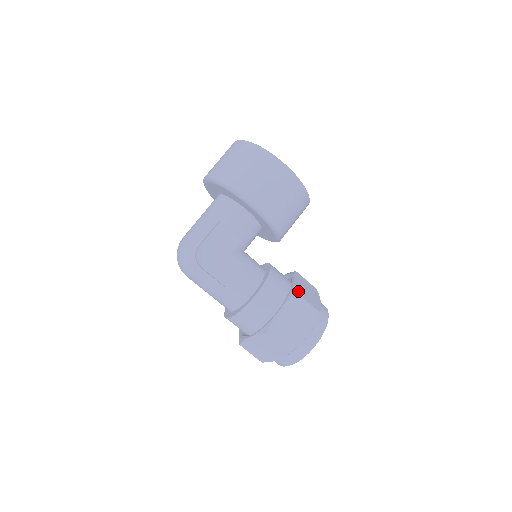
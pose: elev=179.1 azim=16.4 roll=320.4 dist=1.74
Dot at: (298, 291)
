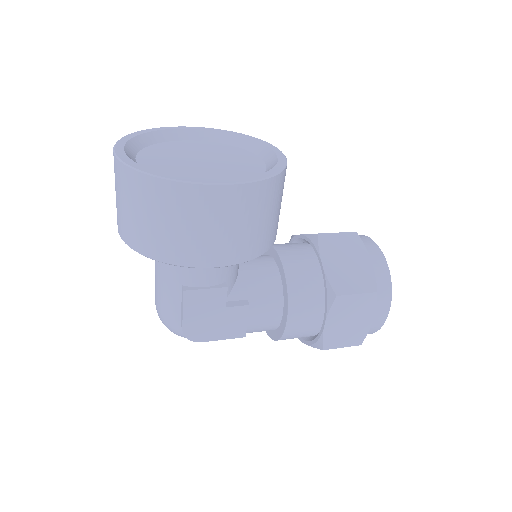
Dot at: (336, 288)
